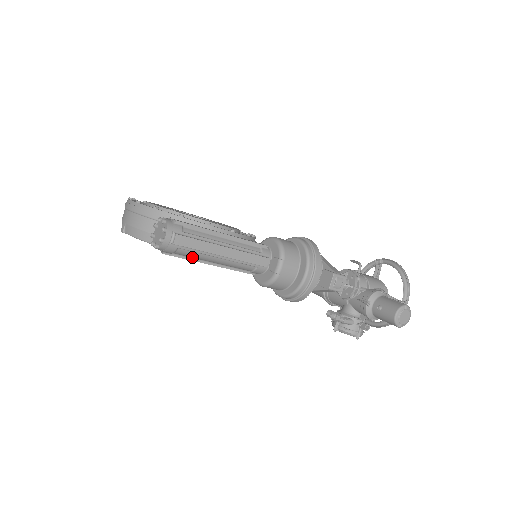
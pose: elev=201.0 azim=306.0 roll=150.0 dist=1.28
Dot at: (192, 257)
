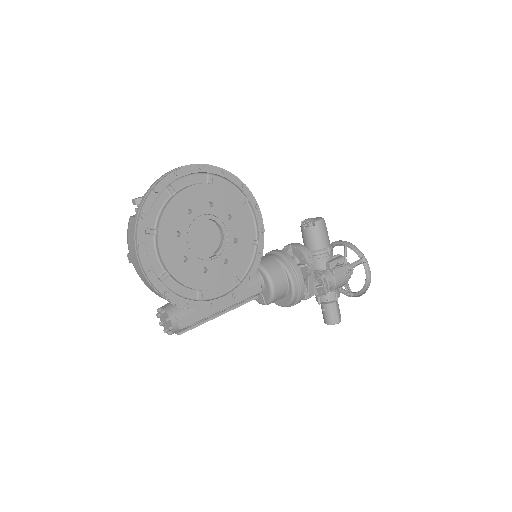
Dot at: occluded
